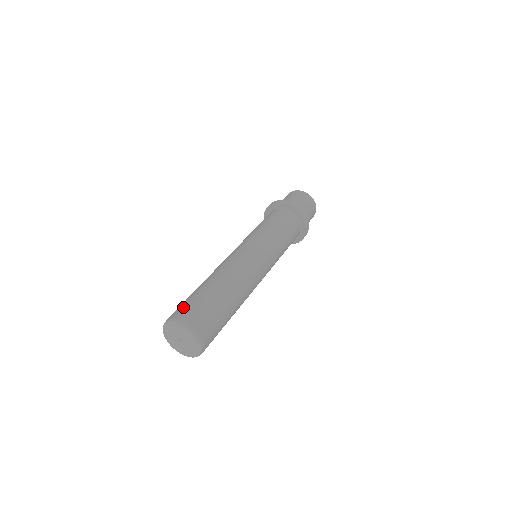
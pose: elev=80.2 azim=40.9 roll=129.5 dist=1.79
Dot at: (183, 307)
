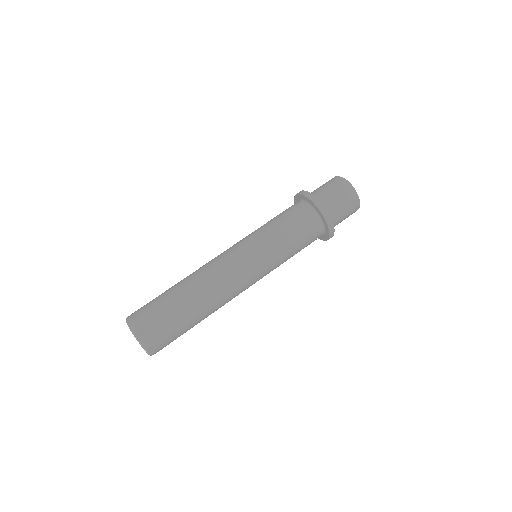
Dot at: (147, 314)
